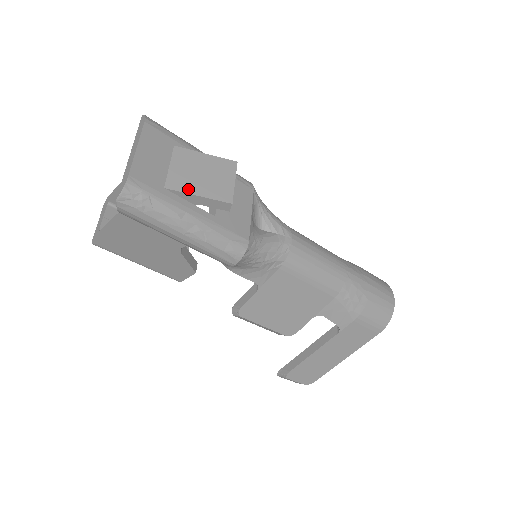
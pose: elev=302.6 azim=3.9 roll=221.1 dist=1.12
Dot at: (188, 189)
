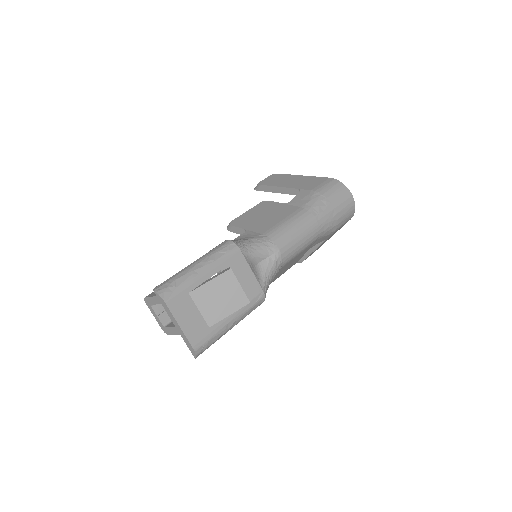
Dot at: (221, 316)
